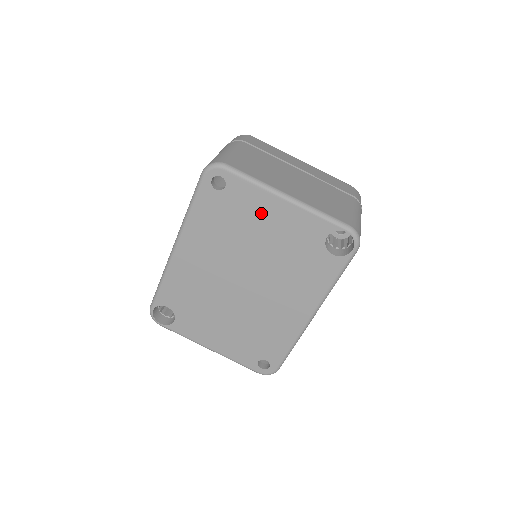
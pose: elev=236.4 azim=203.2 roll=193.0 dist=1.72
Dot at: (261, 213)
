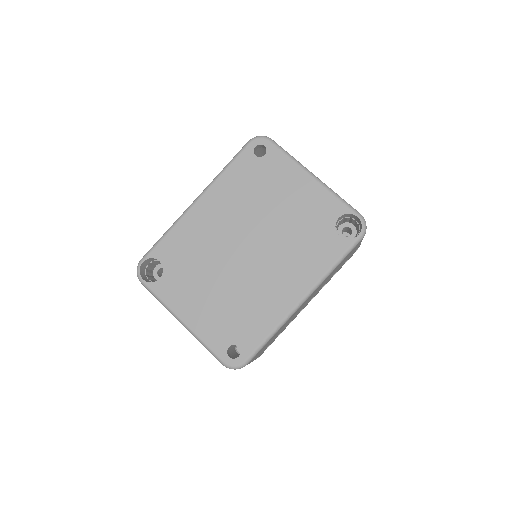
Dot at: (287, 184)
